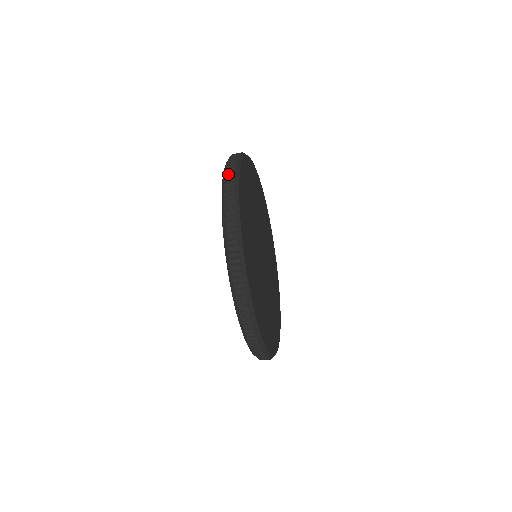
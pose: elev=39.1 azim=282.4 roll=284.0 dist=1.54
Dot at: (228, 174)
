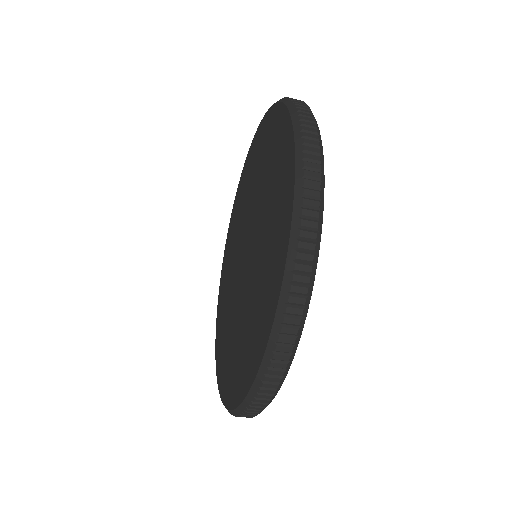
Dot at: (296, 288)
